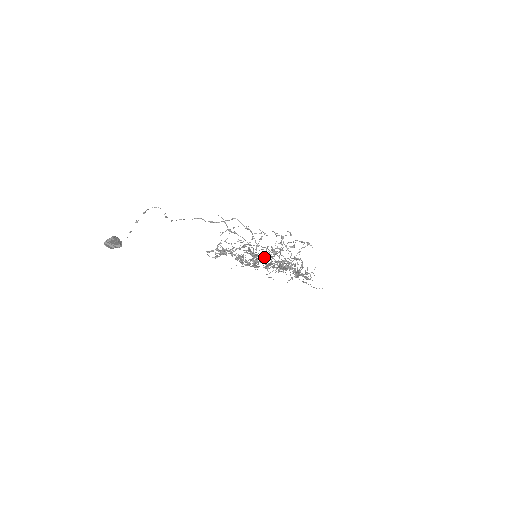
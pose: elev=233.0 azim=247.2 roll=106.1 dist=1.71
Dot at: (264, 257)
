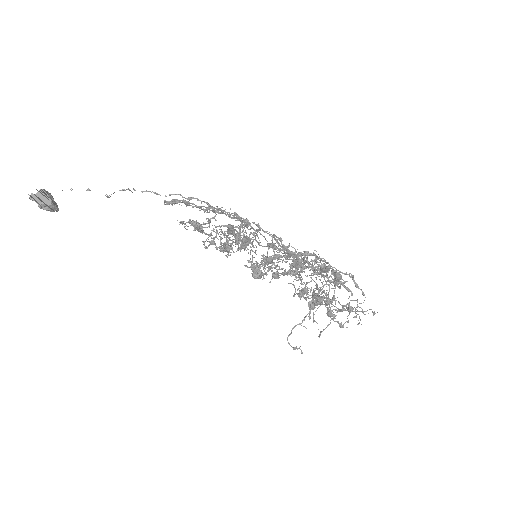
Dot at: (259, 226)
